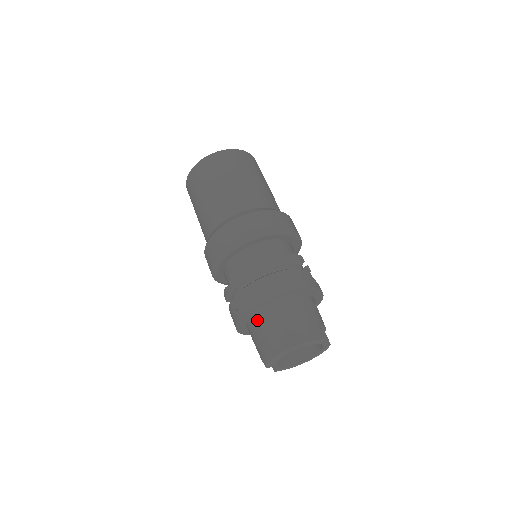
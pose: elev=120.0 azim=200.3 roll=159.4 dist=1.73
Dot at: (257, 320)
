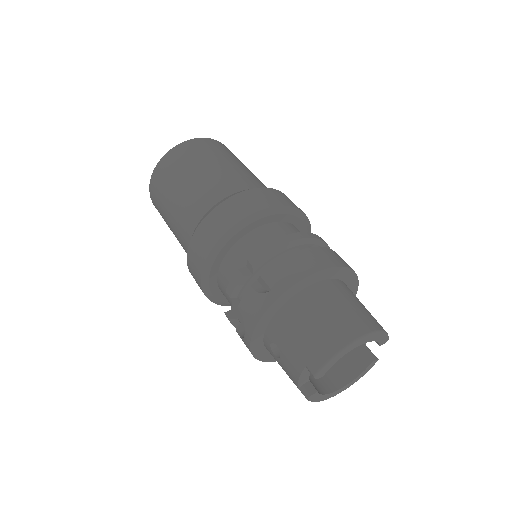
Dot at: (299, 305)
